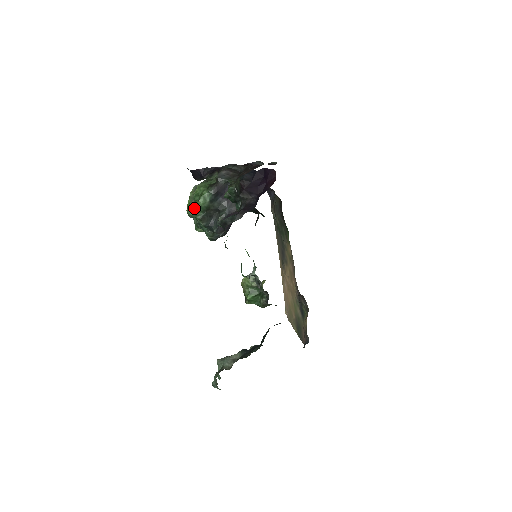
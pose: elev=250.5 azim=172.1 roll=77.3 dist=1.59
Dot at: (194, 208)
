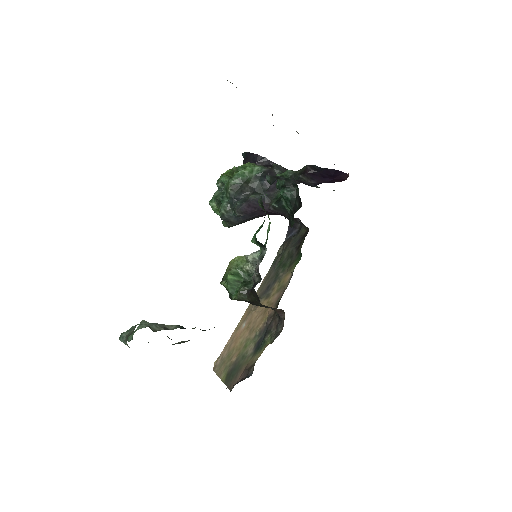
Dot at: (230, 177)
